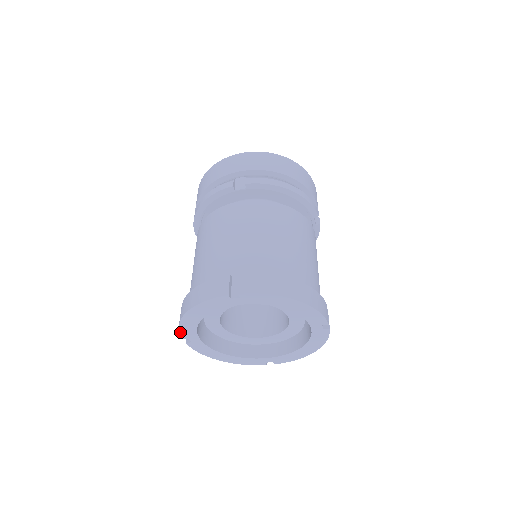
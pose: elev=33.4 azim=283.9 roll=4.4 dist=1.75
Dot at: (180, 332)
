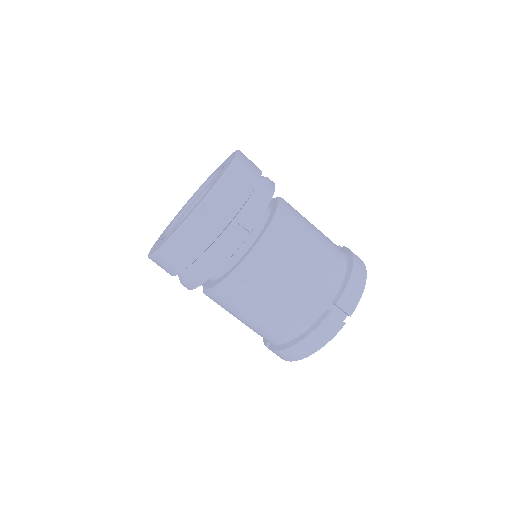
Dot at: occluded
